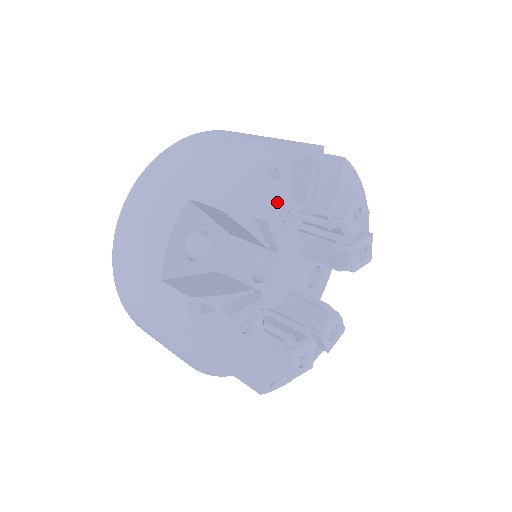
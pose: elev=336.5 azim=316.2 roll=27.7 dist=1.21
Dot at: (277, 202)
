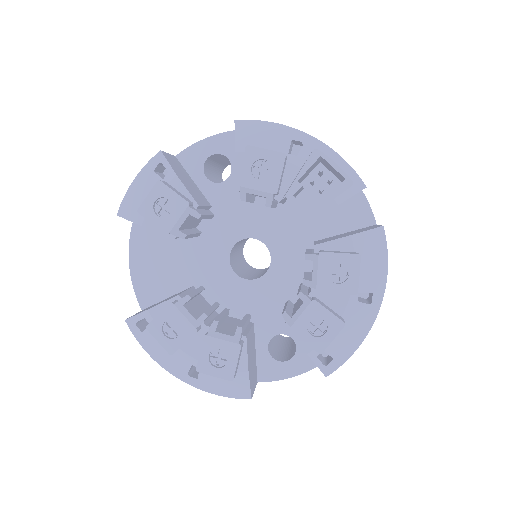
Dot at: (270, 150)
